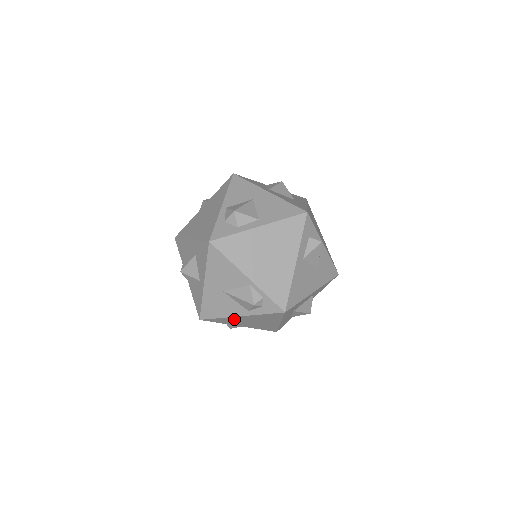
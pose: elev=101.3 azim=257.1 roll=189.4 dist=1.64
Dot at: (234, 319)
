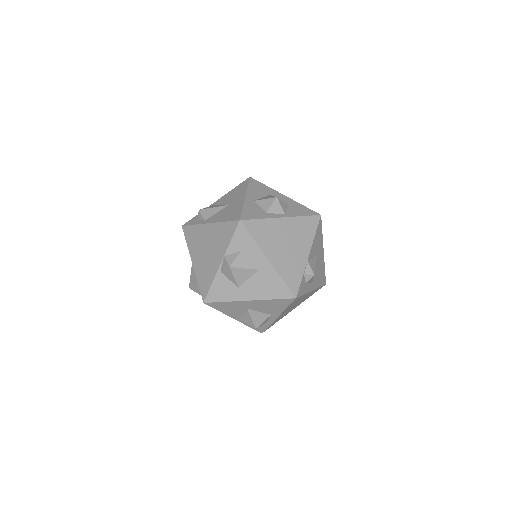
Dot at: occluded
